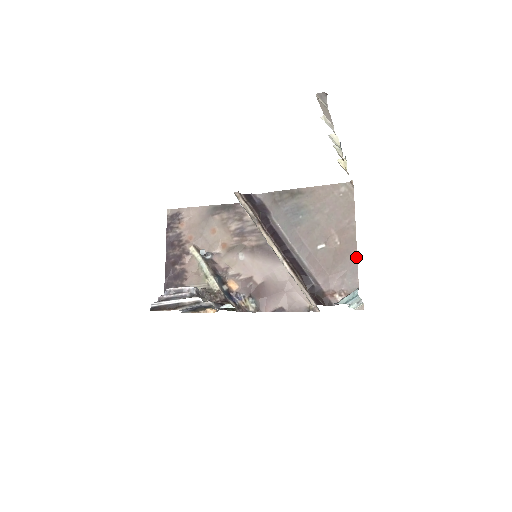
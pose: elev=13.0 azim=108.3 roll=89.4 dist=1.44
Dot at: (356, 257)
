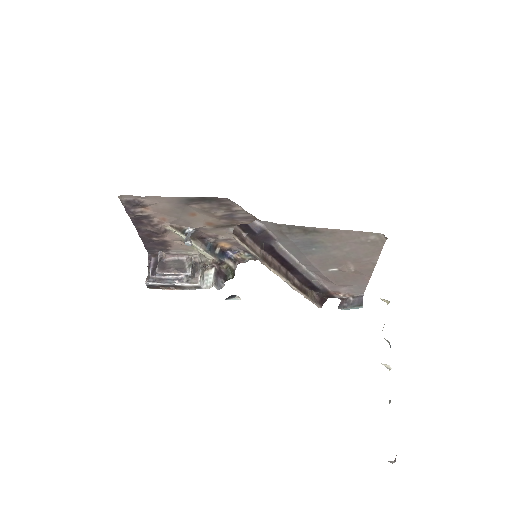
Dot at: (368, 280)
